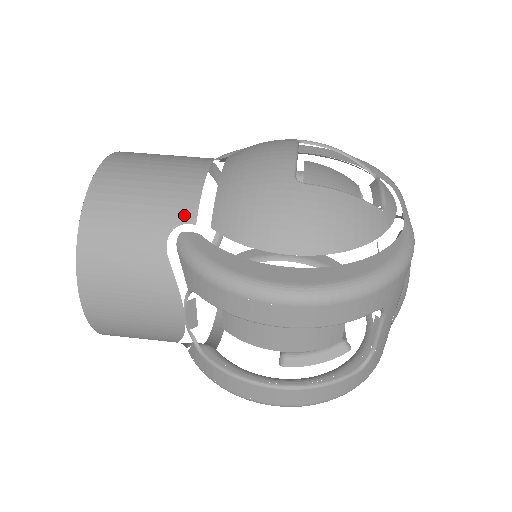
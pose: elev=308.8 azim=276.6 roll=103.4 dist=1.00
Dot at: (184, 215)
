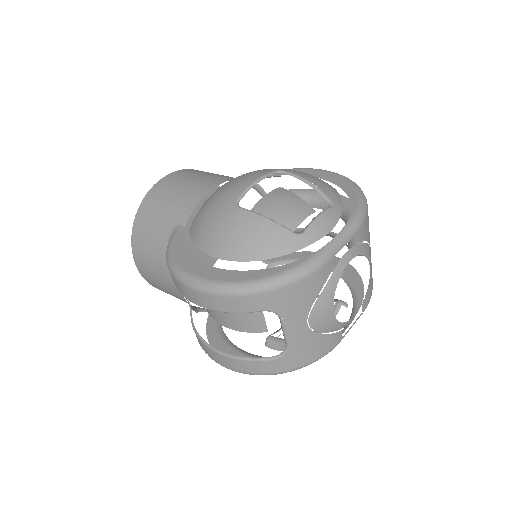
Dot at: (182, 219)
